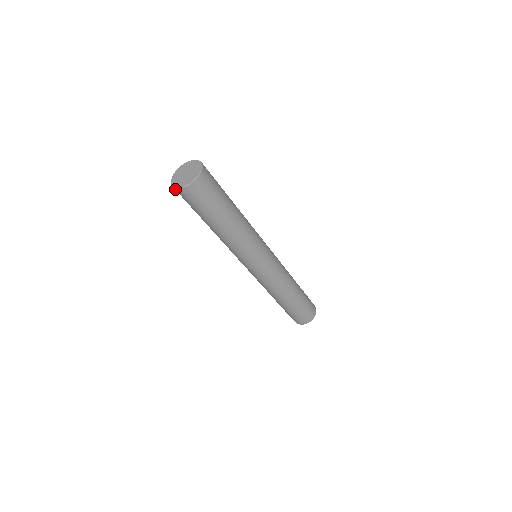
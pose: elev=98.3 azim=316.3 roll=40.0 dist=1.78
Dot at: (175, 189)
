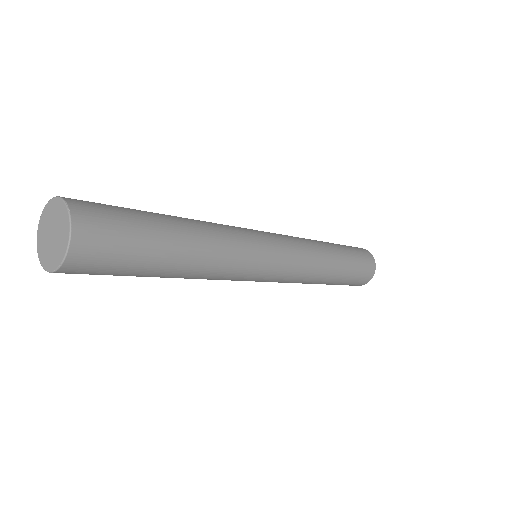
Dot at: (54, 272)
